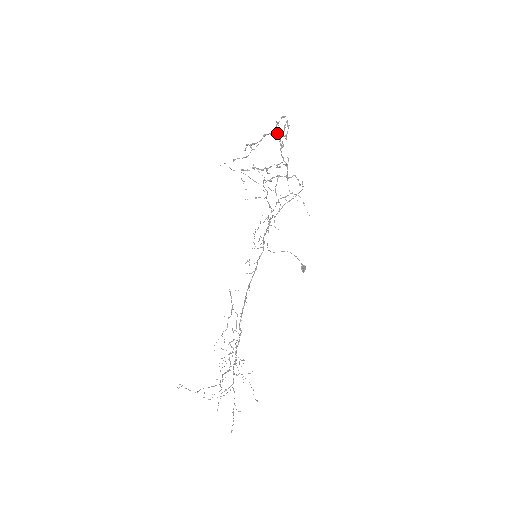
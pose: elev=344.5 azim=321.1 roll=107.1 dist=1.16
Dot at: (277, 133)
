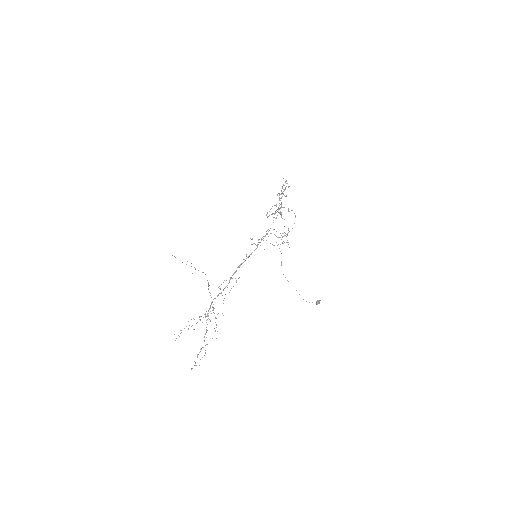
Dot at: occluded
